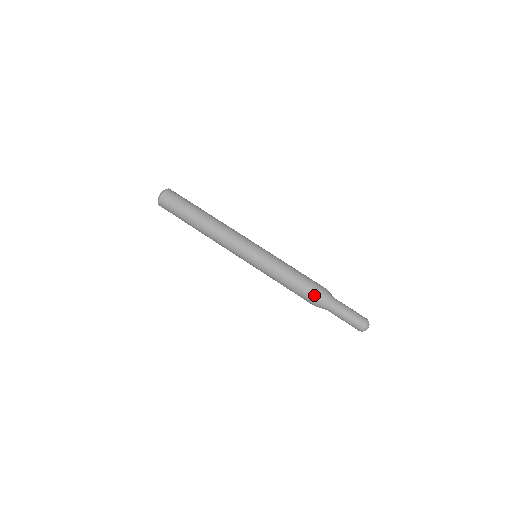
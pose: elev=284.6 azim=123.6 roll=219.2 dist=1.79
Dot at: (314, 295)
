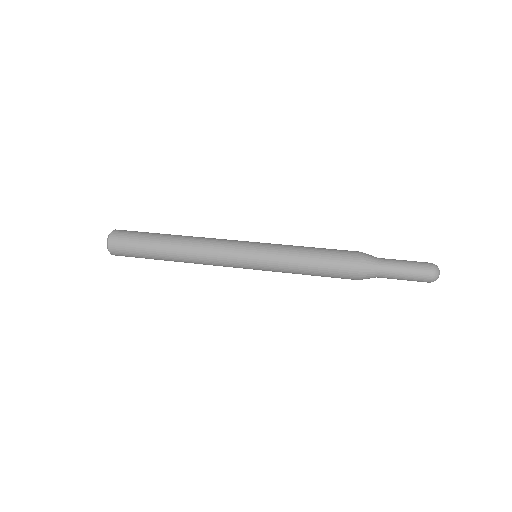
Dot at: (351, 257)
